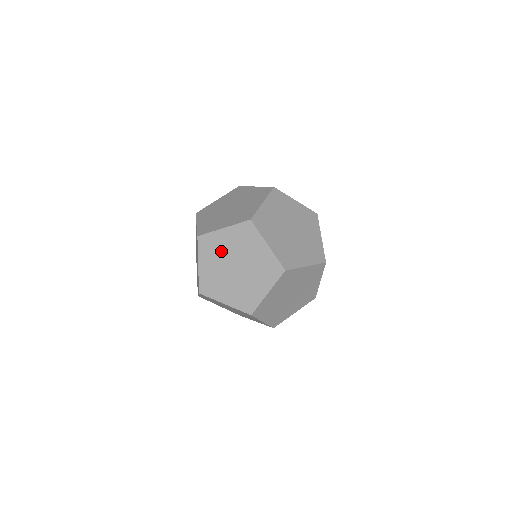
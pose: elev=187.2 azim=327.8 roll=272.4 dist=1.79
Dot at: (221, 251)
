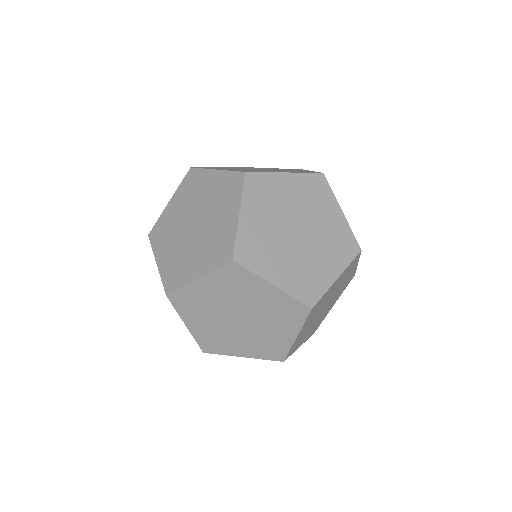
Dot at: (279, 203)
